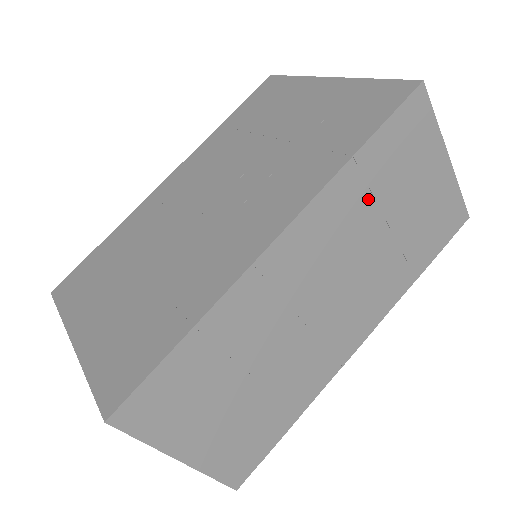
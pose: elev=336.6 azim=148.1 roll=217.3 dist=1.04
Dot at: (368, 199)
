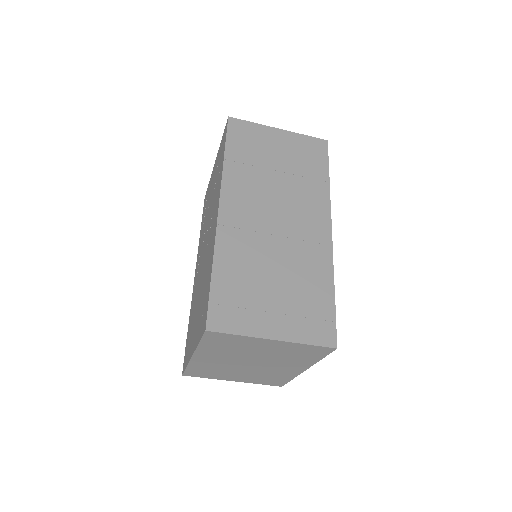
Dot at: (252, 168)
